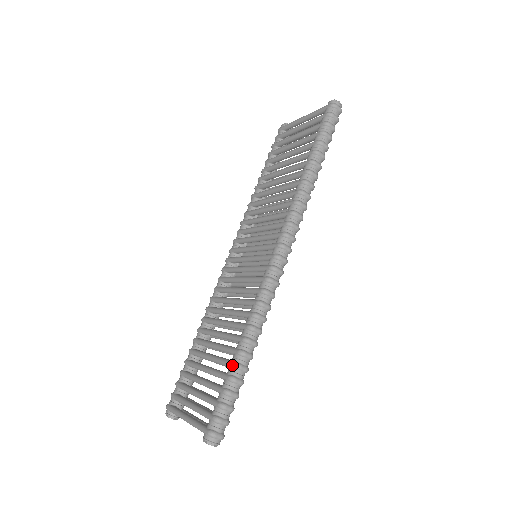
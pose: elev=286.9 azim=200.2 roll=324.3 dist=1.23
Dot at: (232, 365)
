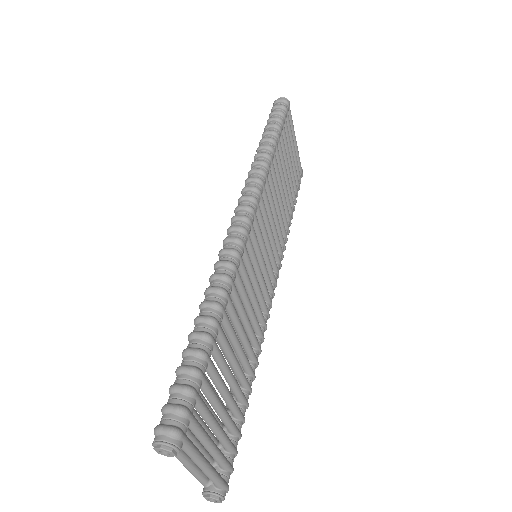
Dot at: (188, 340)
